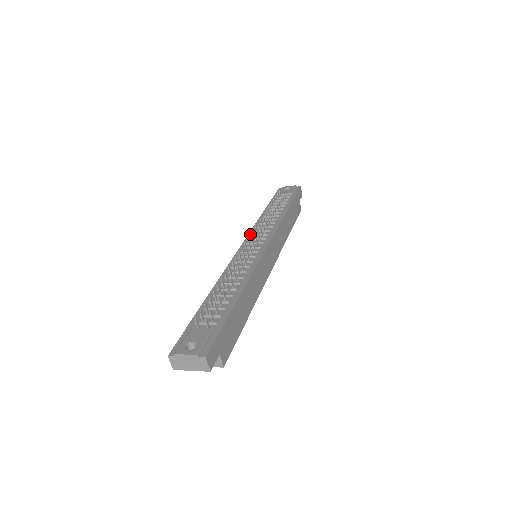
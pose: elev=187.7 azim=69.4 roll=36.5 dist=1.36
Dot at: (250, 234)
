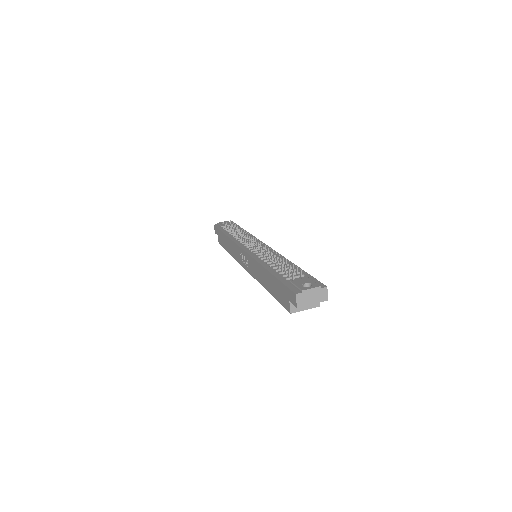
Dot at: (248, 239)
